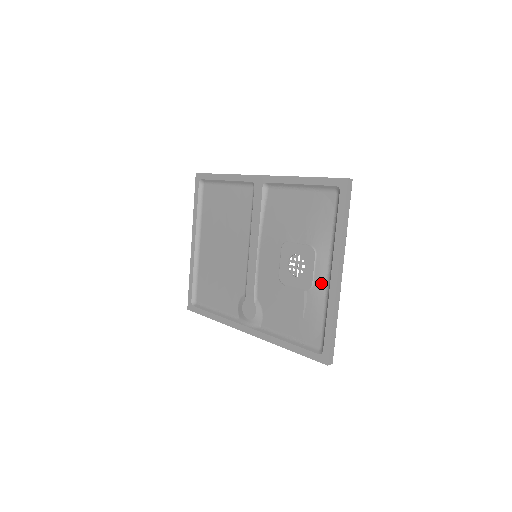
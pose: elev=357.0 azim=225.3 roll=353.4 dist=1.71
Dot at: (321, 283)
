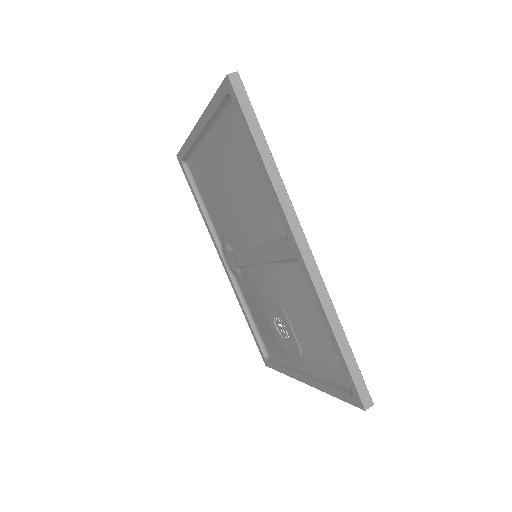
Dot at: (291, 359)
